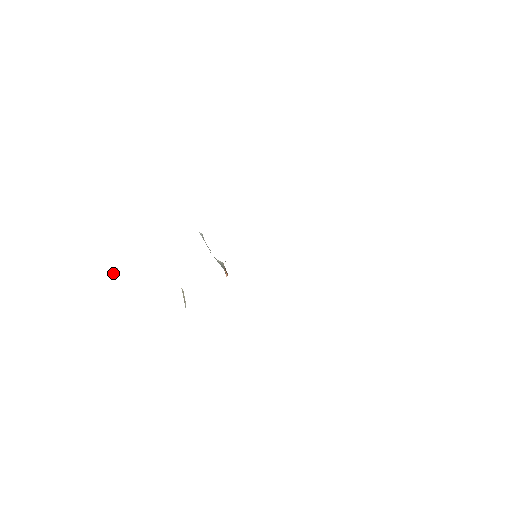
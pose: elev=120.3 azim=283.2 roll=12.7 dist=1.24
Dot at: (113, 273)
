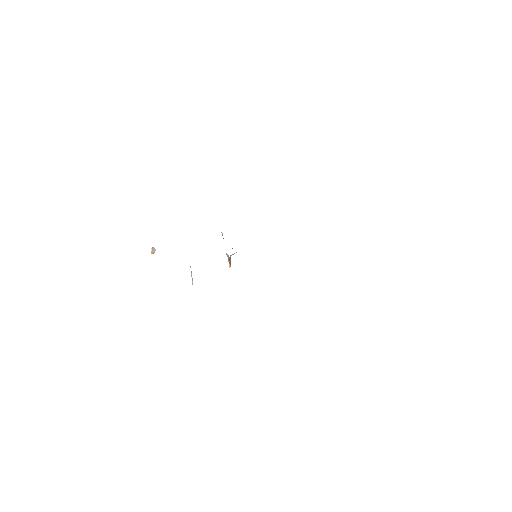
Dot at: (152, 252)
